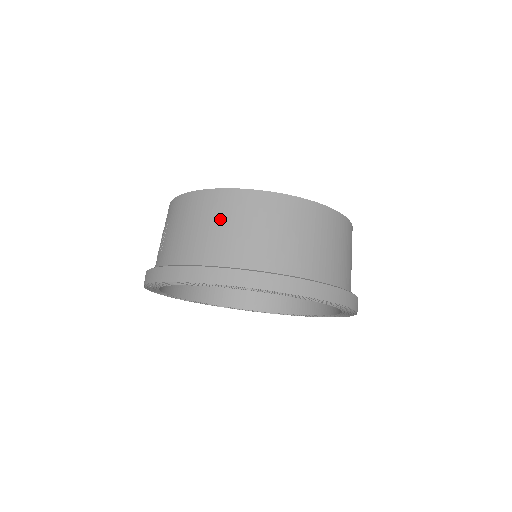
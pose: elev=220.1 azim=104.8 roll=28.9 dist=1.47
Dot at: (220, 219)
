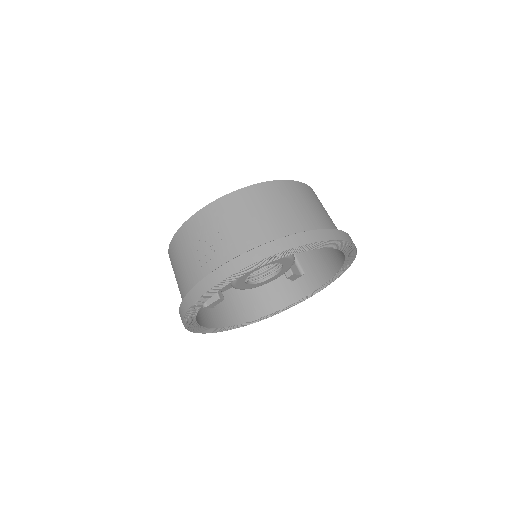
Dot at: (286, 201)
